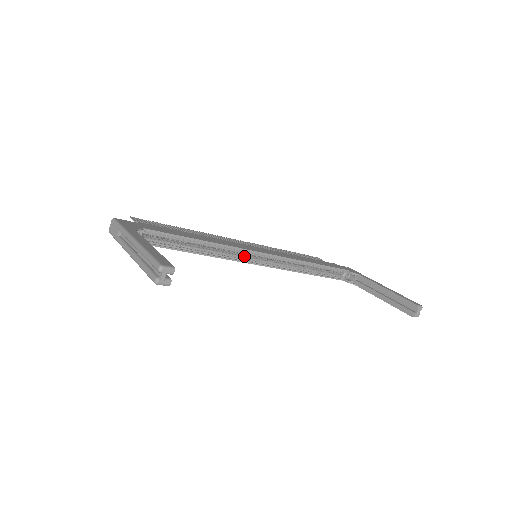
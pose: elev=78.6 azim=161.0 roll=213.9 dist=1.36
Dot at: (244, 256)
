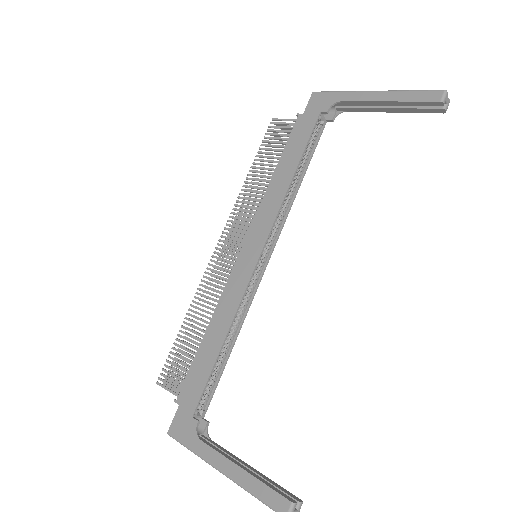
Dot at: (253, 279)
